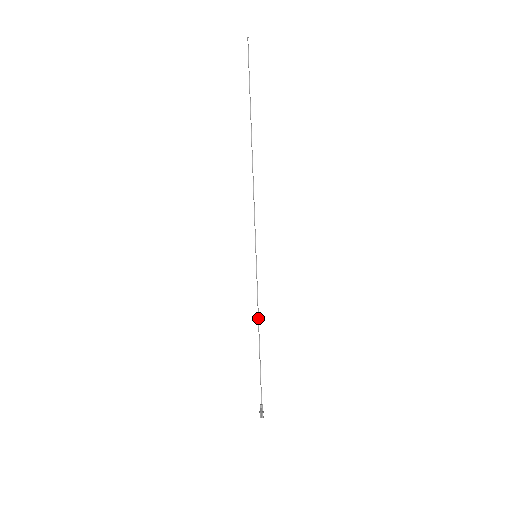
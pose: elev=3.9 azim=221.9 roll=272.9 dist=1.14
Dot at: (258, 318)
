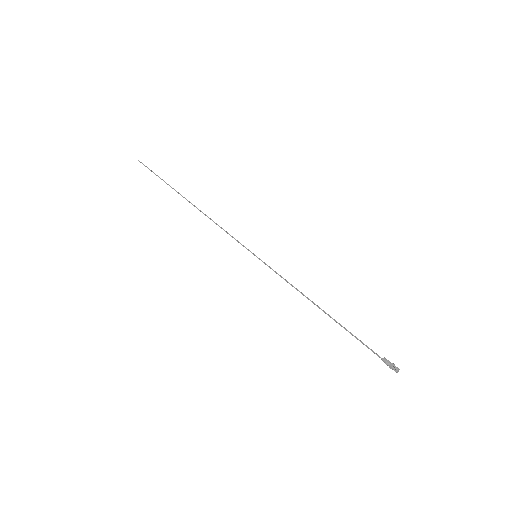
Dot at: (303, 294)
